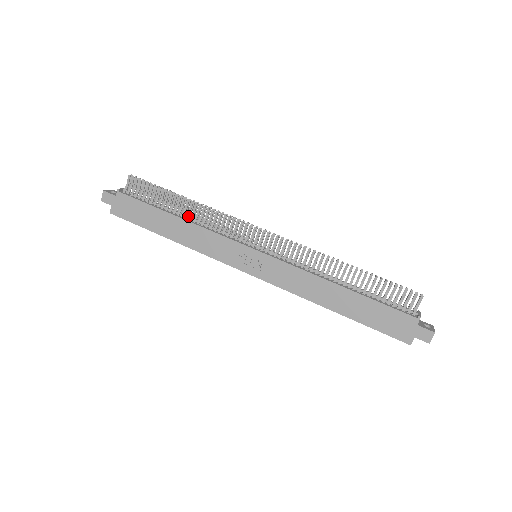
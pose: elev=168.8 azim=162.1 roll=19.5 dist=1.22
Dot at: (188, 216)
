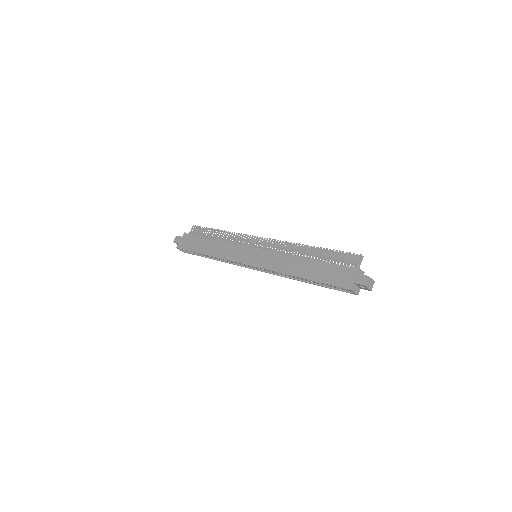
Dot at: (220, 240)
